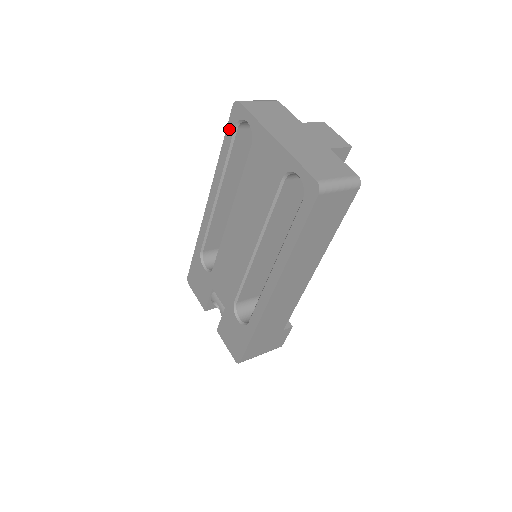
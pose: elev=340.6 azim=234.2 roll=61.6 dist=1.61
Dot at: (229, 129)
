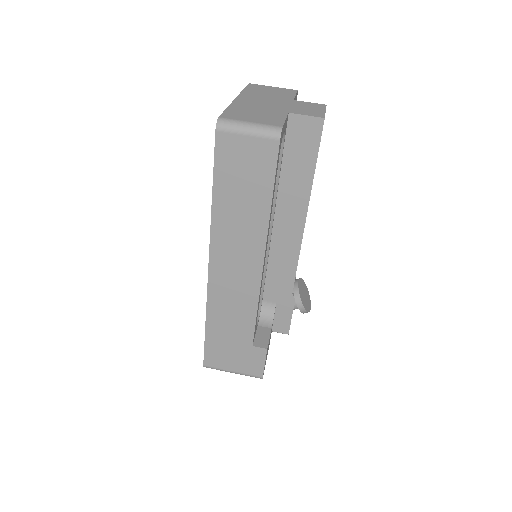
Dot at: occluded
